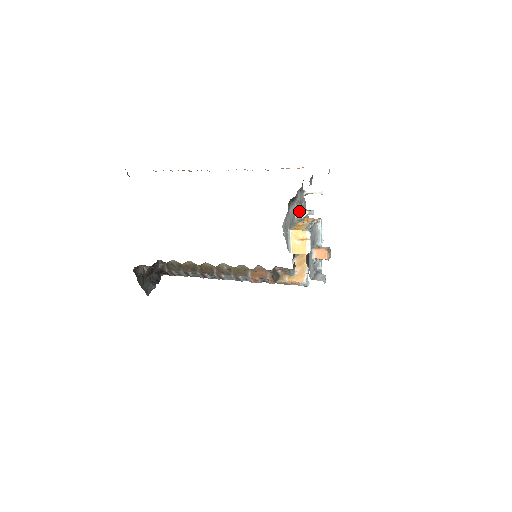
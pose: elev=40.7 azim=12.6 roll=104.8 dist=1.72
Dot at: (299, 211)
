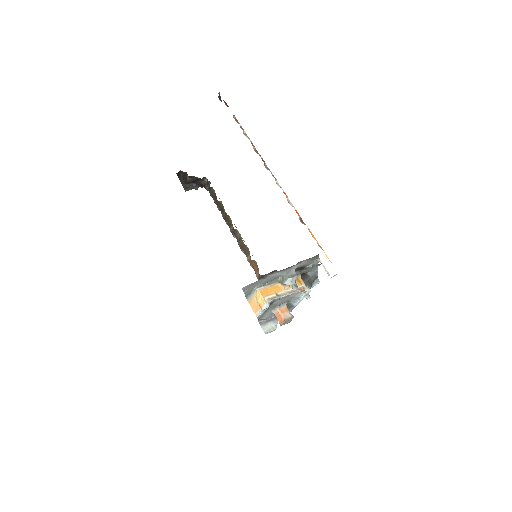
Dot at: (285, 278)
